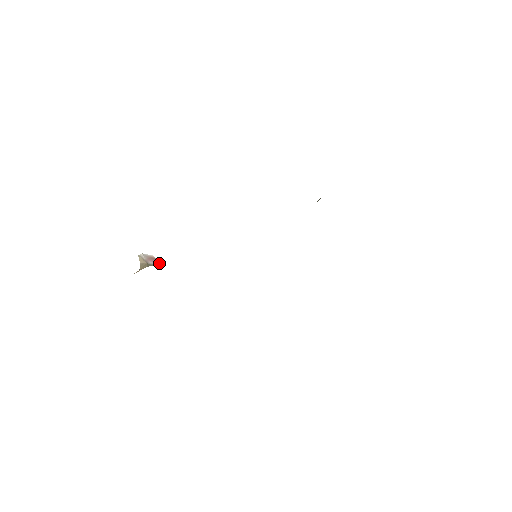
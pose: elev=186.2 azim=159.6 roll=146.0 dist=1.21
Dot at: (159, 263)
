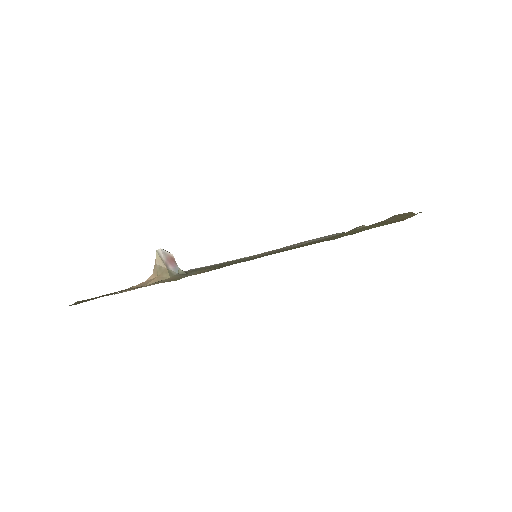
Dot at: (179, 269)
